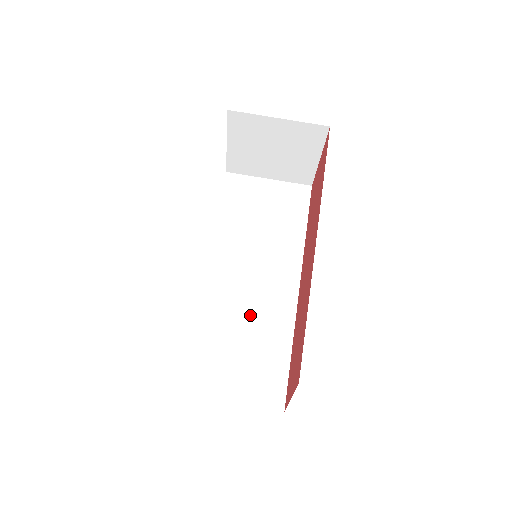
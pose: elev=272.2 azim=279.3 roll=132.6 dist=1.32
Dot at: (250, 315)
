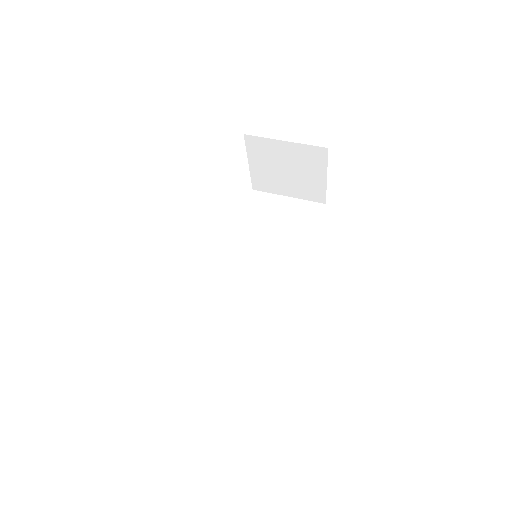
Dot at: (251, 309)
